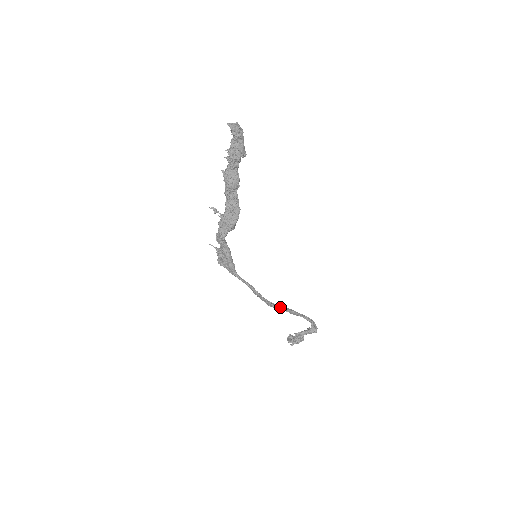
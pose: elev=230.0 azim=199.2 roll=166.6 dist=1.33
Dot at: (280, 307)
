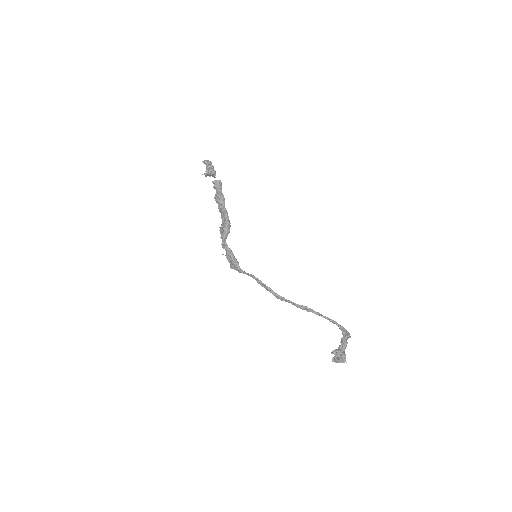
Dot at: (291, 301)
